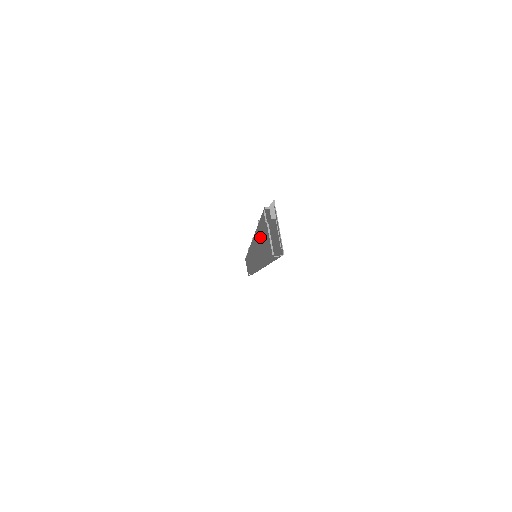
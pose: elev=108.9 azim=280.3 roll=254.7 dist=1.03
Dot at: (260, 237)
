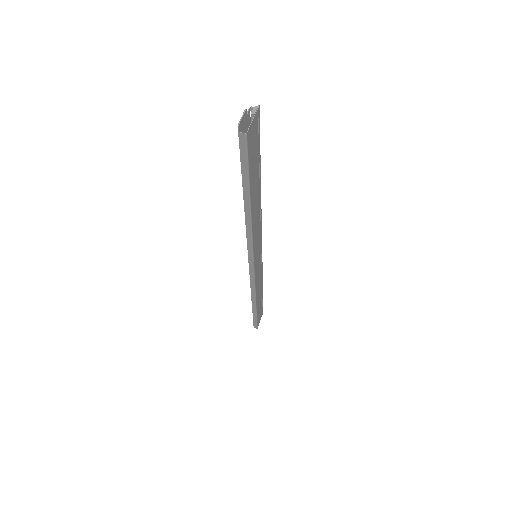
Dot at: occluded
